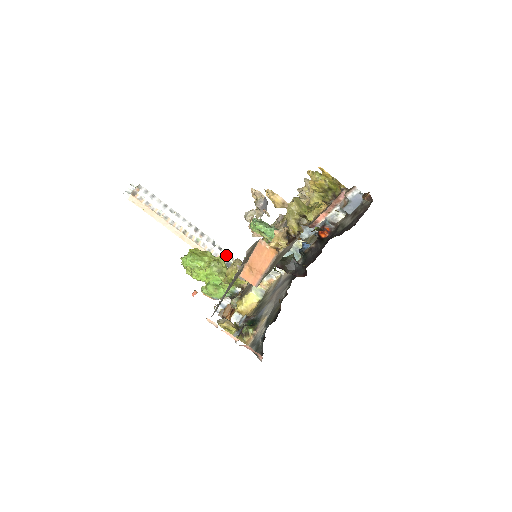
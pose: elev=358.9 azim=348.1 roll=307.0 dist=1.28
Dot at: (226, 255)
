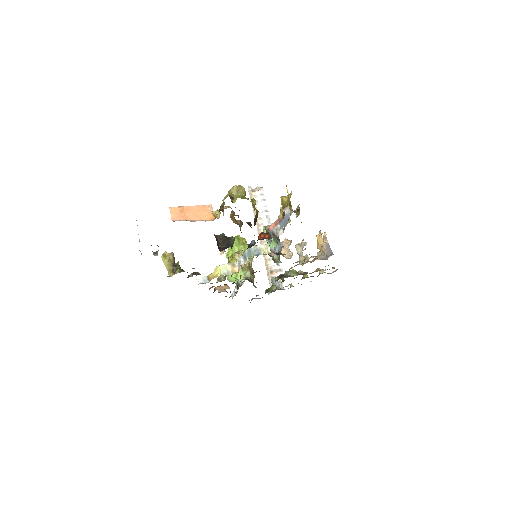
Dot at: (278, 271)
